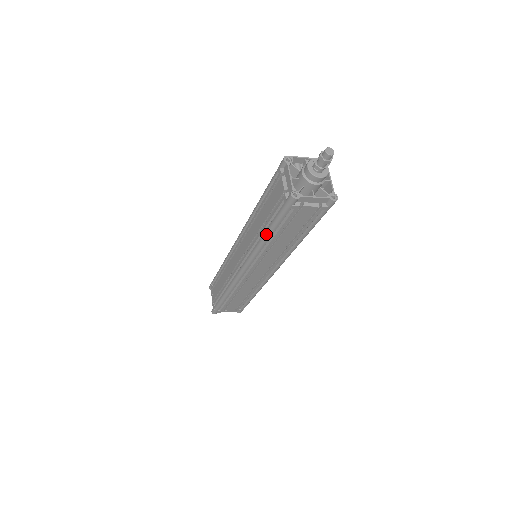
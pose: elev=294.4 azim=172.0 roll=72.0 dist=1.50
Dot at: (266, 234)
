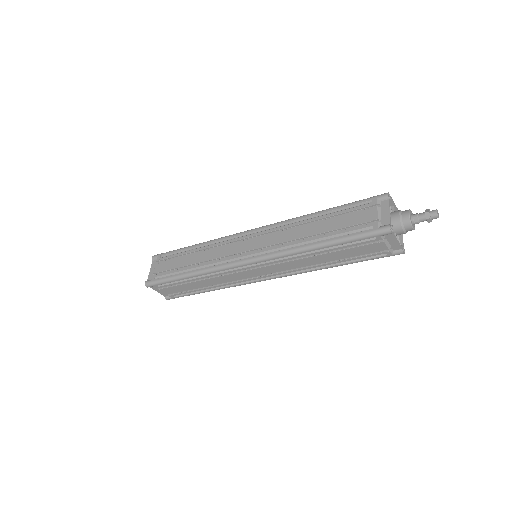
Dot at: (321, 244)
